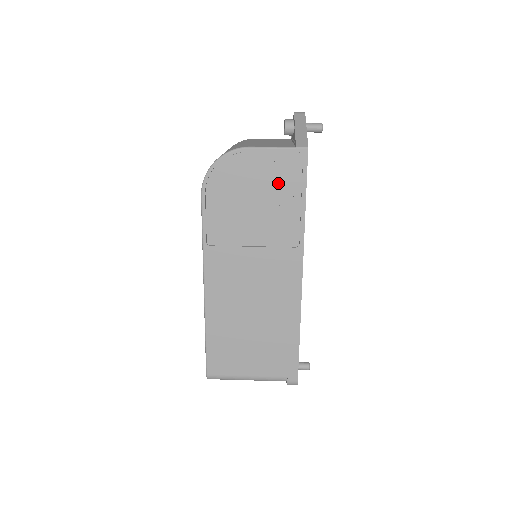
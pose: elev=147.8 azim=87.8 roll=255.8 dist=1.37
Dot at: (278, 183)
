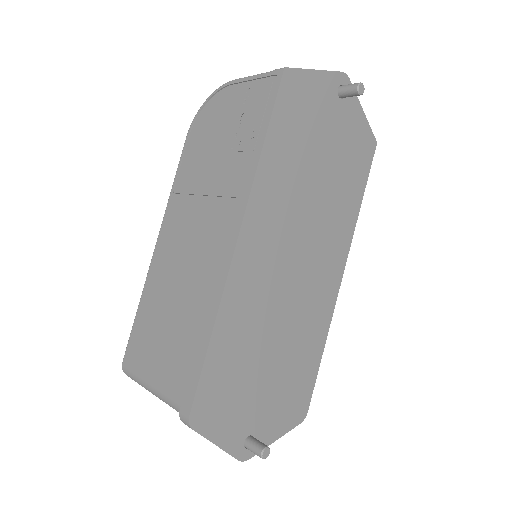
Dot at: (247, 115)
